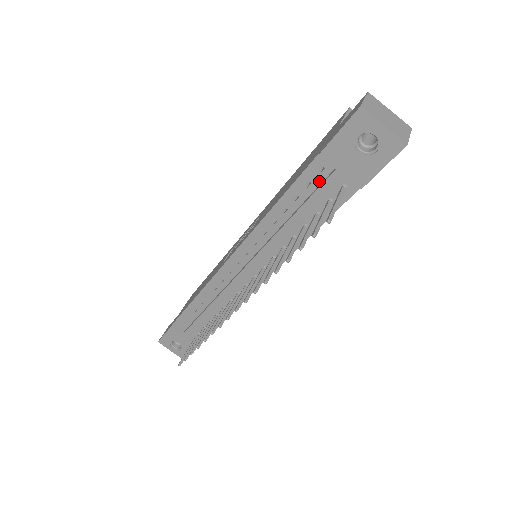
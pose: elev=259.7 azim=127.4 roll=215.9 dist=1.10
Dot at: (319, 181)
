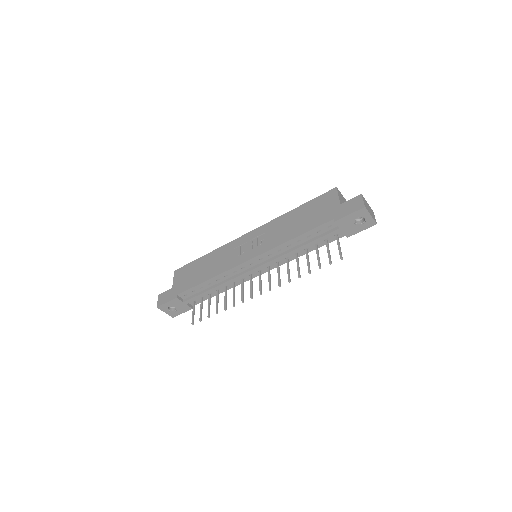
Dot at: (326, 231)
